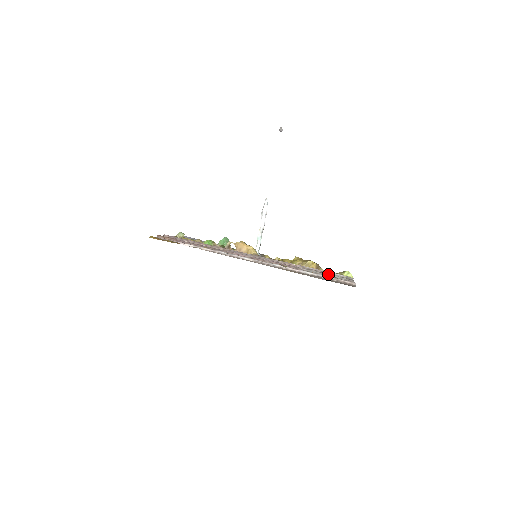
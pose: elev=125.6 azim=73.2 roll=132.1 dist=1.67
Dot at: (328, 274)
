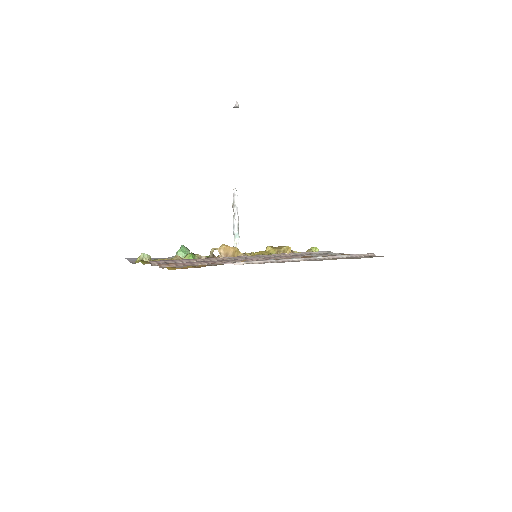
Dot at: occluded
